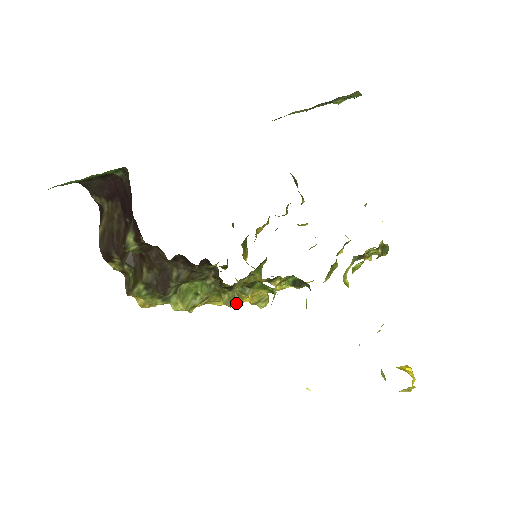
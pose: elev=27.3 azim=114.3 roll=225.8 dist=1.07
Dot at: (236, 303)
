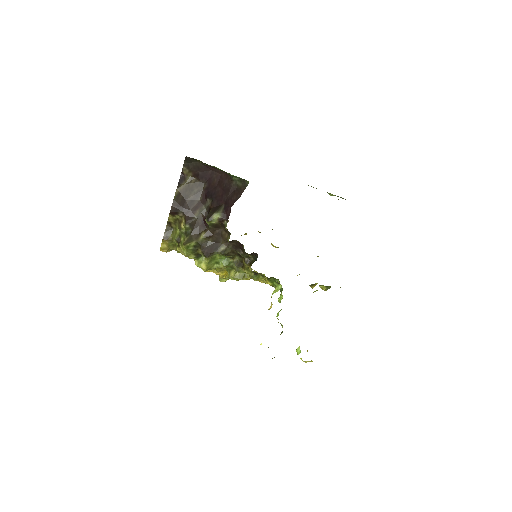
Dot at: (238, 279)
